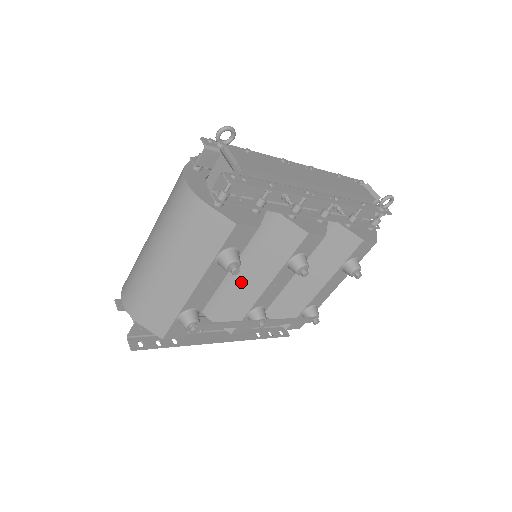
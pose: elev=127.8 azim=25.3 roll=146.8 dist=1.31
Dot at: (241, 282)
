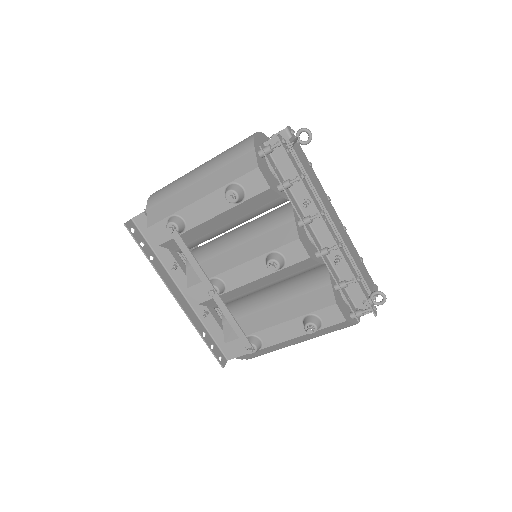
Dot at: (229, 250)
